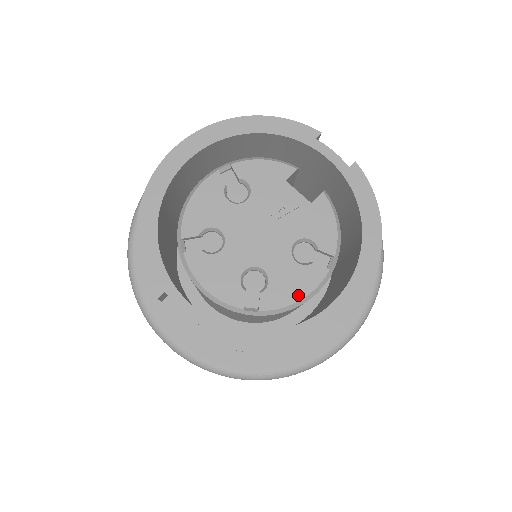
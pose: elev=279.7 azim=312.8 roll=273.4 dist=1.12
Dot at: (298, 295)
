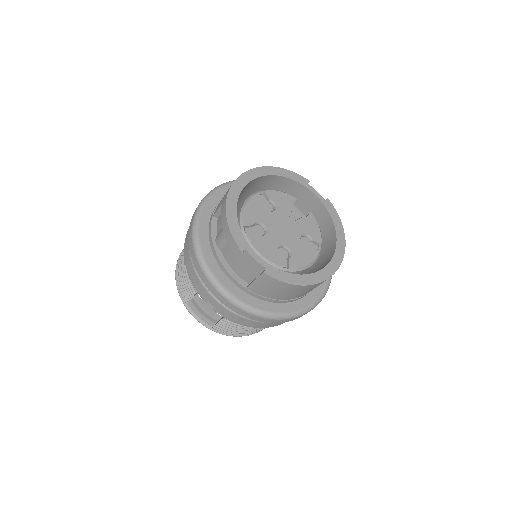
Dot at: (307, 262)
